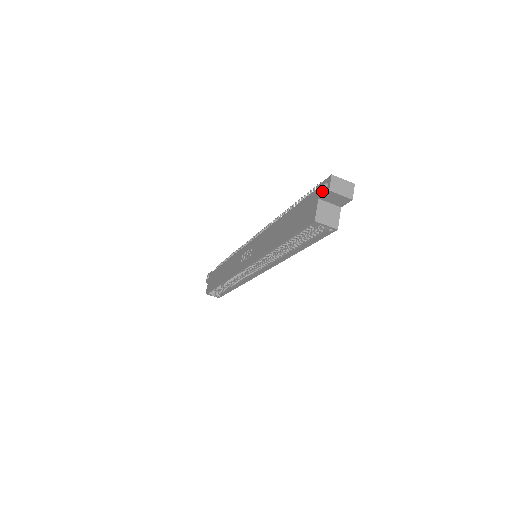
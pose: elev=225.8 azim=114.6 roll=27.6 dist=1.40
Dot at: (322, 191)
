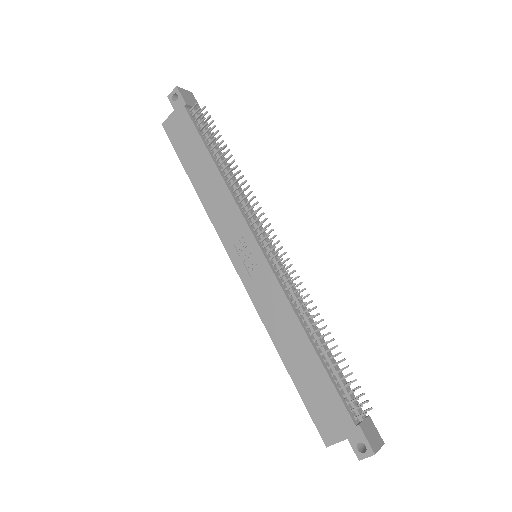
Dot at: (356, 444)
